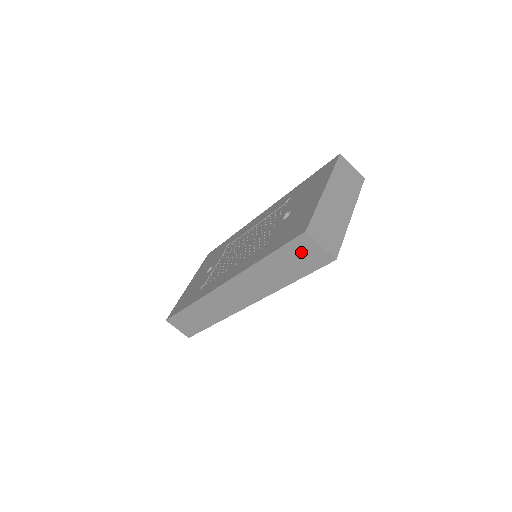
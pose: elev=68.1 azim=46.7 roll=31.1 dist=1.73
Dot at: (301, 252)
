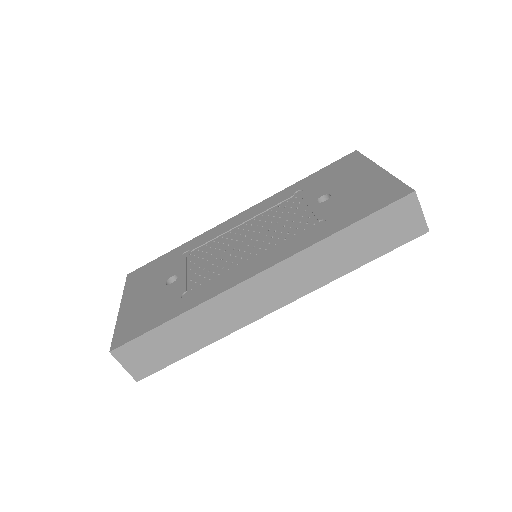
Dot at: (395, 220)
